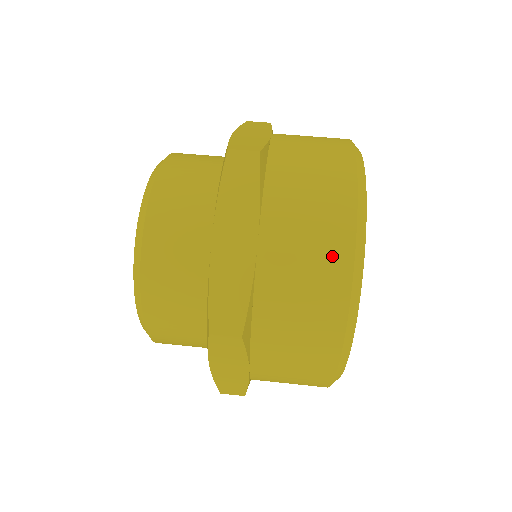
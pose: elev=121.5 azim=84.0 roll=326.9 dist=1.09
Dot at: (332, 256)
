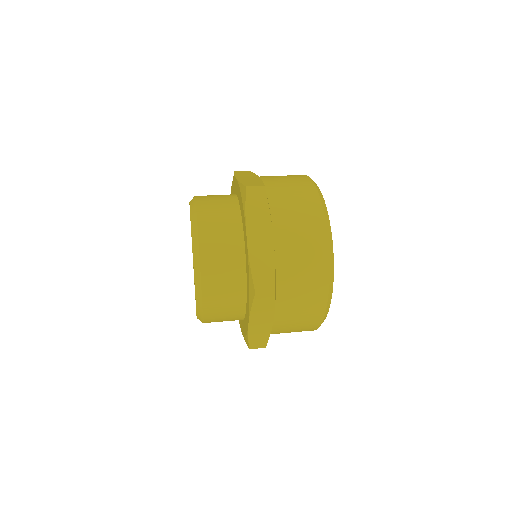
Dot at: (316, 238)
